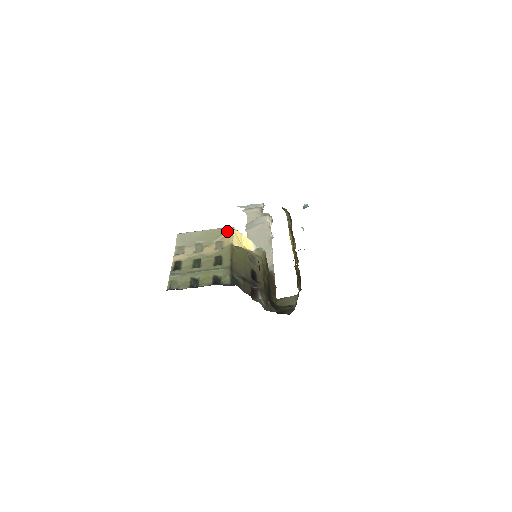
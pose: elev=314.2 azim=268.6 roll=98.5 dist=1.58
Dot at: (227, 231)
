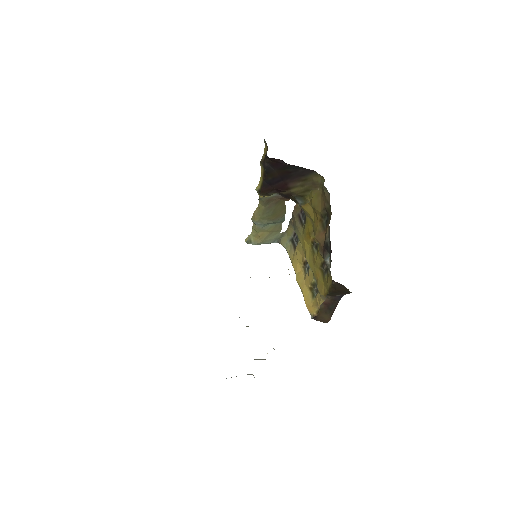
Dot at: occluded
